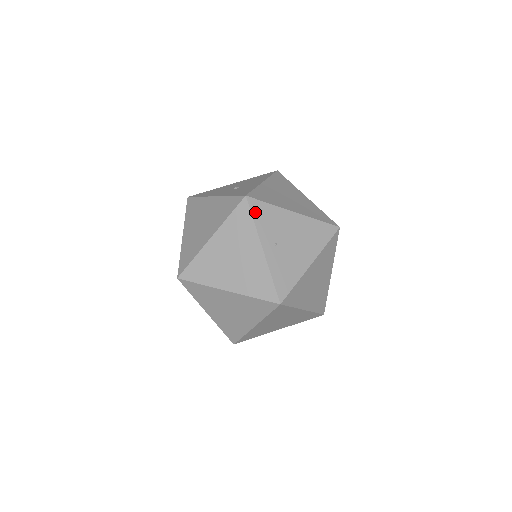
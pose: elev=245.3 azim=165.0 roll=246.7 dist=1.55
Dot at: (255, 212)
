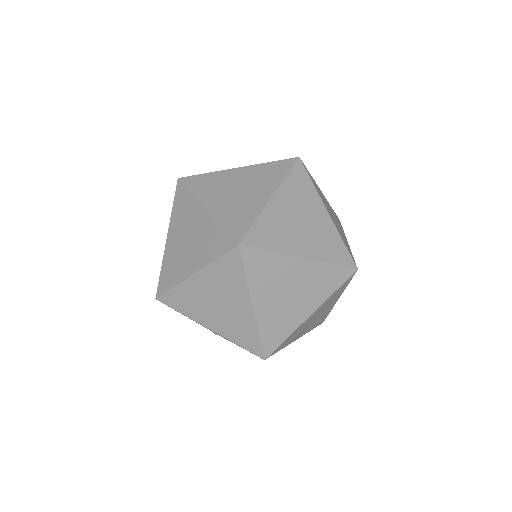
Dot at: (295, 172)
